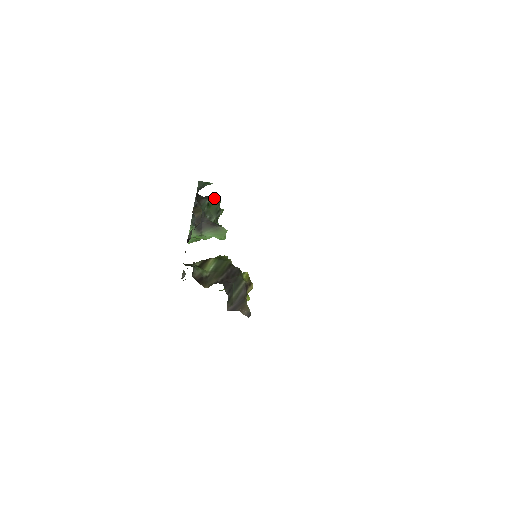
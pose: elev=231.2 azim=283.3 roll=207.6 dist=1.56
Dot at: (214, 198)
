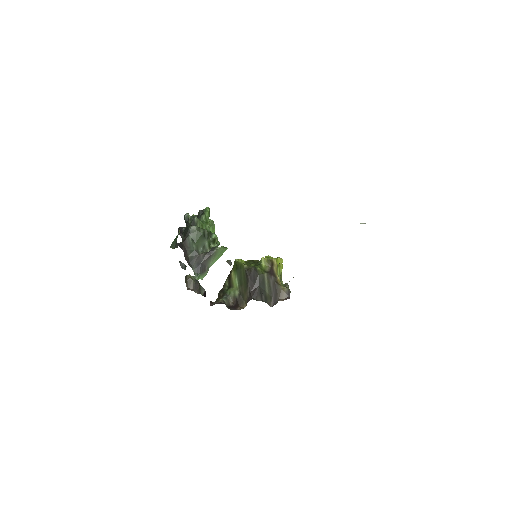
Dot at: (192, 230)
